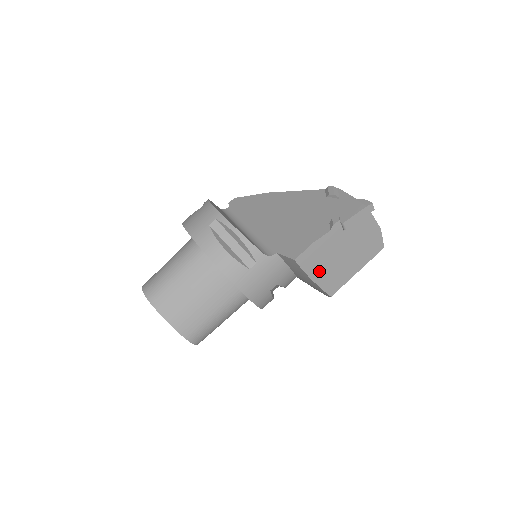
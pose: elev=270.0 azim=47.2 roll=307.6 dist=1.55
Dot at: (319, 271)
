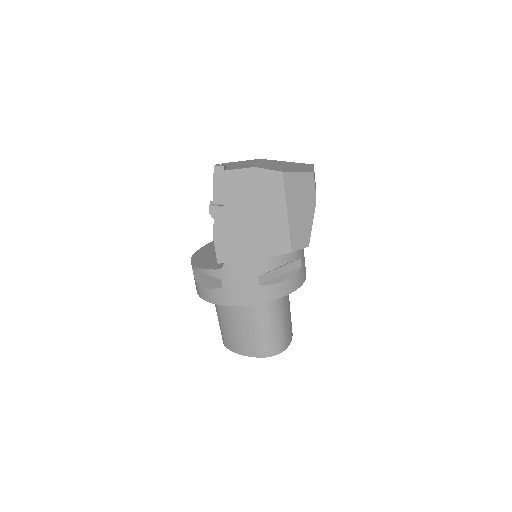
Dot at: (250, 249)
